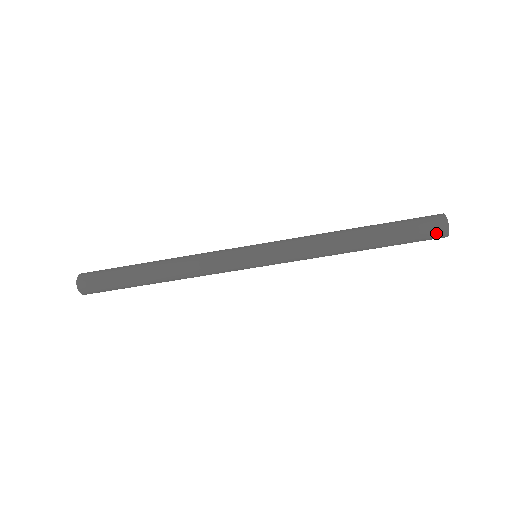
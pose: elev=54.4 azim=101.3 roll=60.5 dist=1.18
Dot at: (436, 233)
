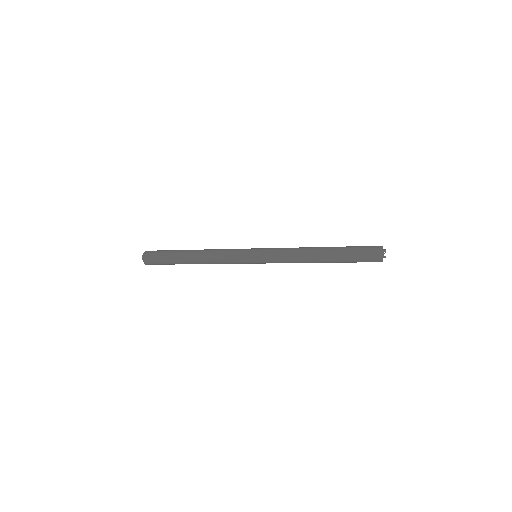
Dot at: (374, 258)
